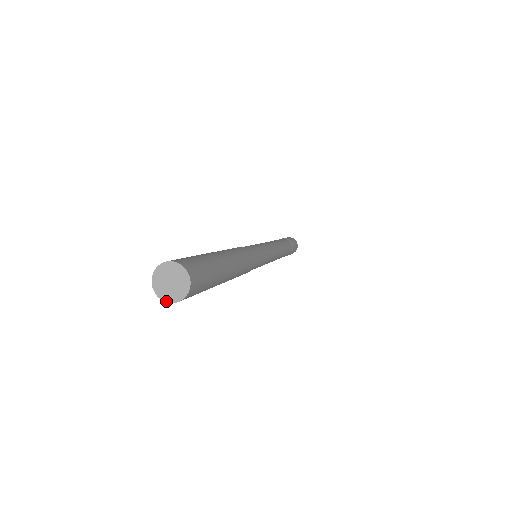
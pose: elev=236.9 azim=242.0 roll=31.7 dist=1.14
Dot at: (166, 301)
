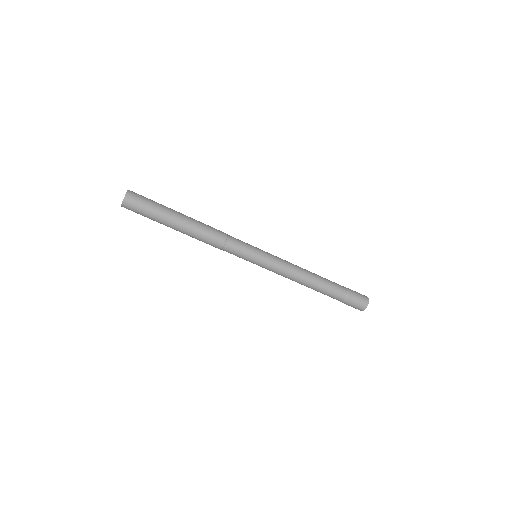
Dot at: (122, 203)
